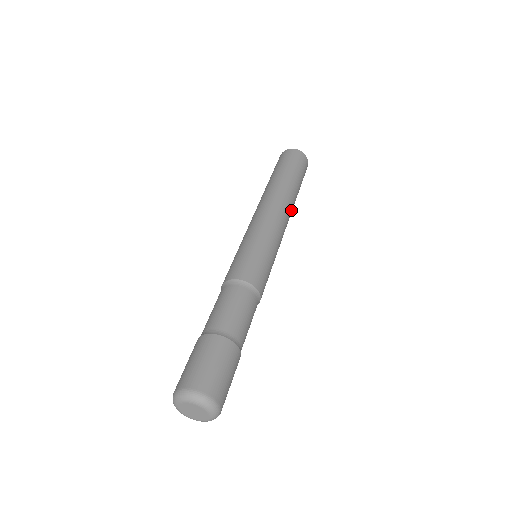
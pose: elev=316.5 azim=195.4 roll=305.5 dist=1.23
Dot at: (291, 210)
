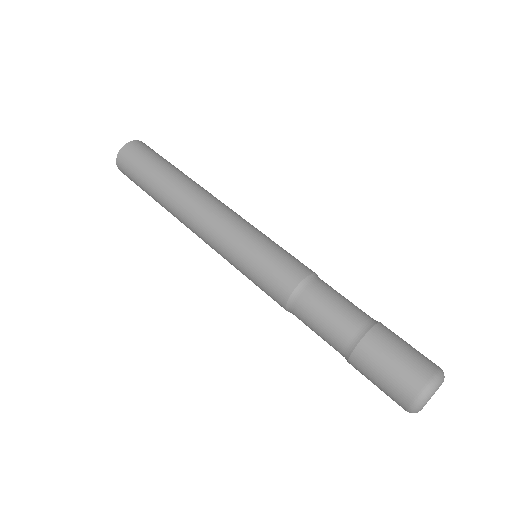
Dot at: occluded
